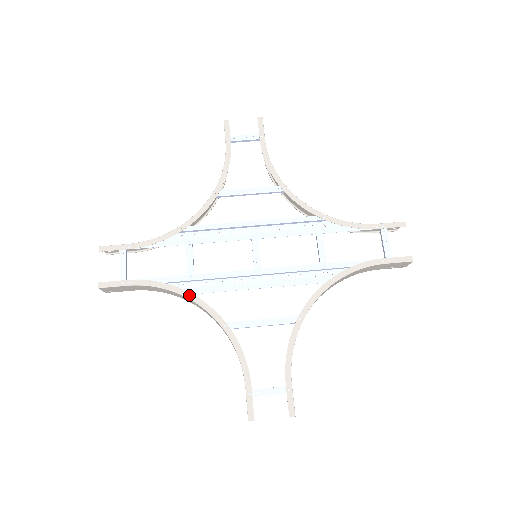
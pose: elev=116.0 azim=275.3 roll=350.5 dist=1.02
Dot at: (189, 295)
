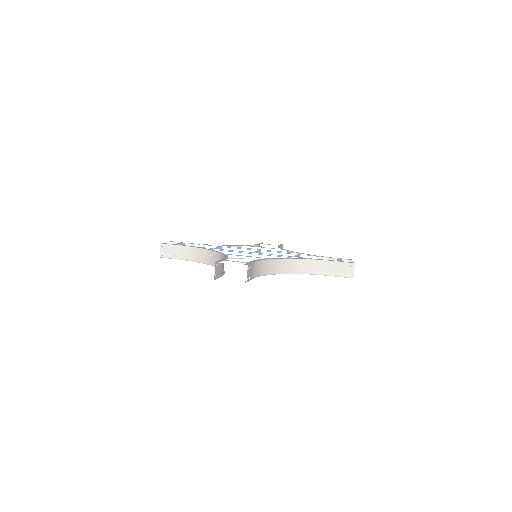
Dot at: (209, 249)
